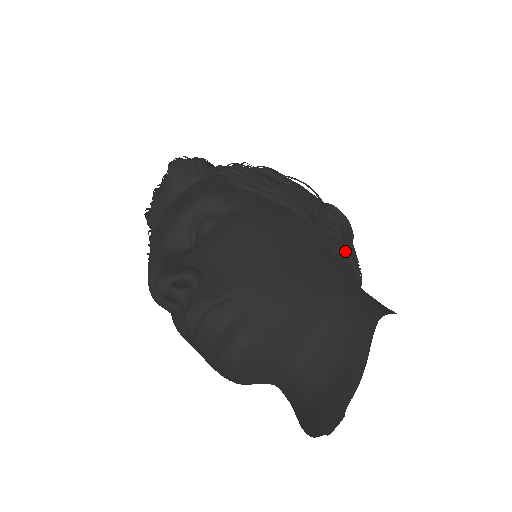
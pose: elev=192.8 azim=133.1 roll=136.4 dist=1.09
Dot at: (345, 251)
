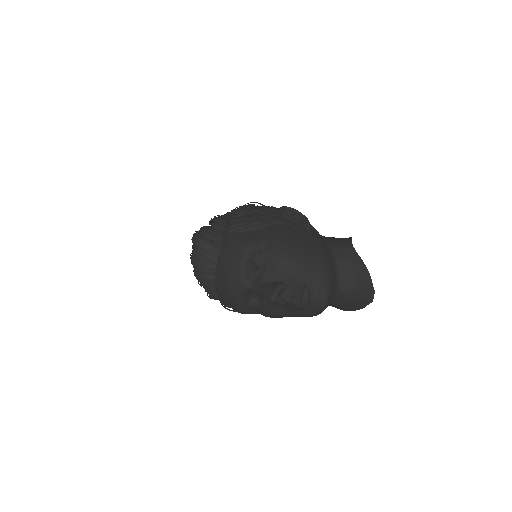
Dot at: occluded
